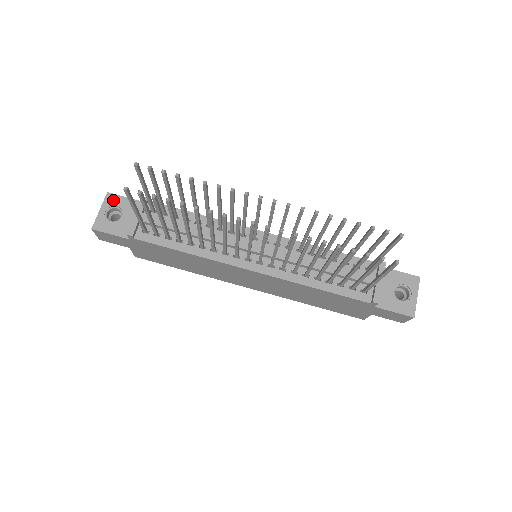
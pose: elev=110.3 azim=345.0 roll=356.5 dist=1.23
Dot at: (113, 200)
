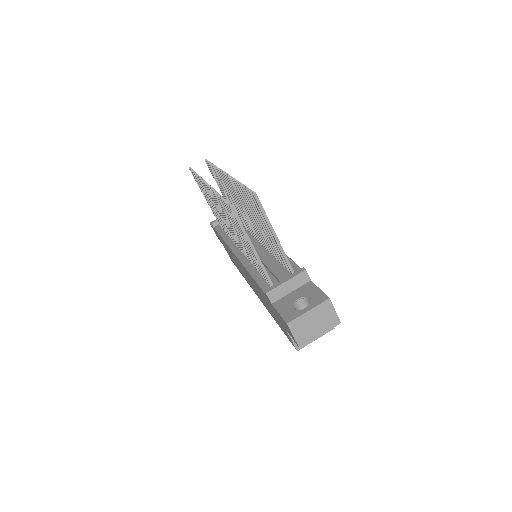
Dot at: occluded
